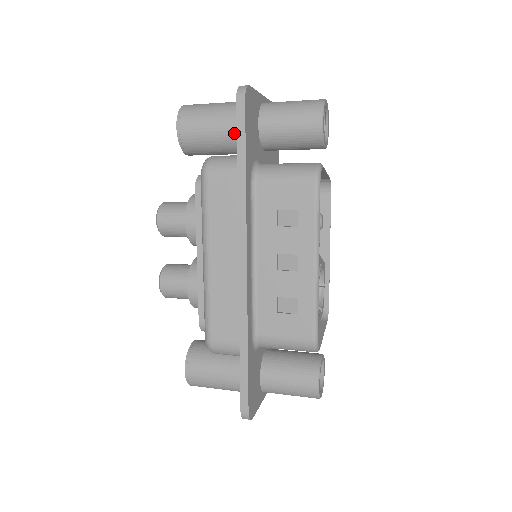
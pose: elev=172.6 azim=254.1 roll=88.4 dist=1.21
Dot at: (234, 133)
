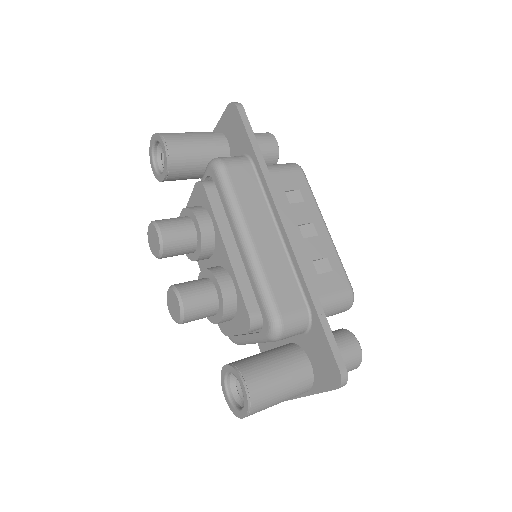
Dot at: (217, 148)
